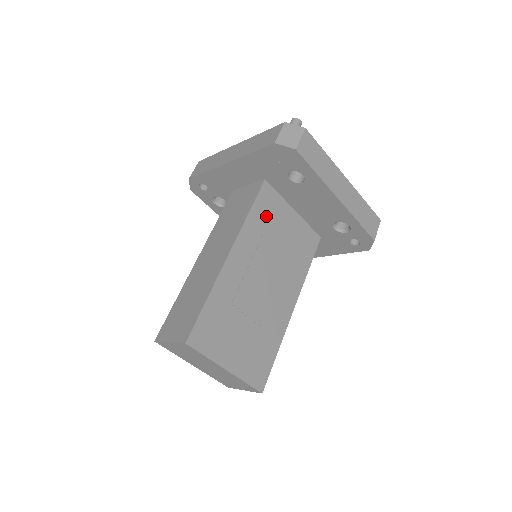
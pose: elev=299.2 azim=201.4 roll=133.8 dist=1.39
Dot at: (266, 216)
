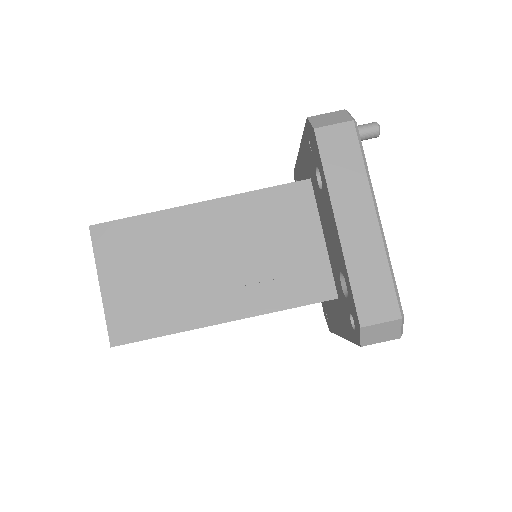
Dot at: (277, 210)
